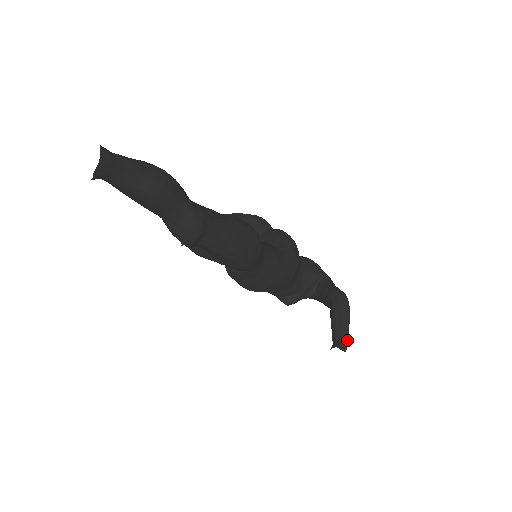
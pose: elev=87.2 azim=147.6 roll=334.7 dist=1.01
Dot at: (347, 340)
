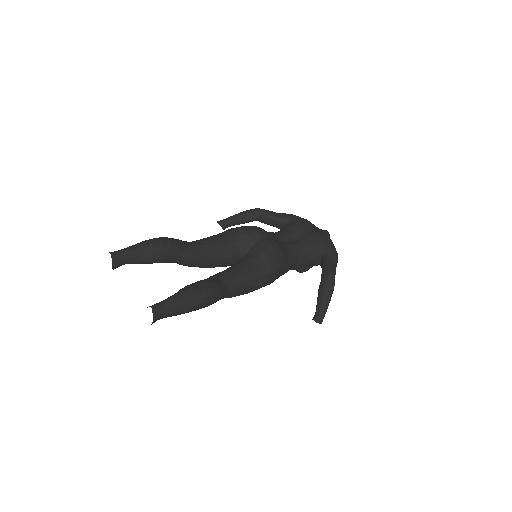
Dot at: (324, 313)
